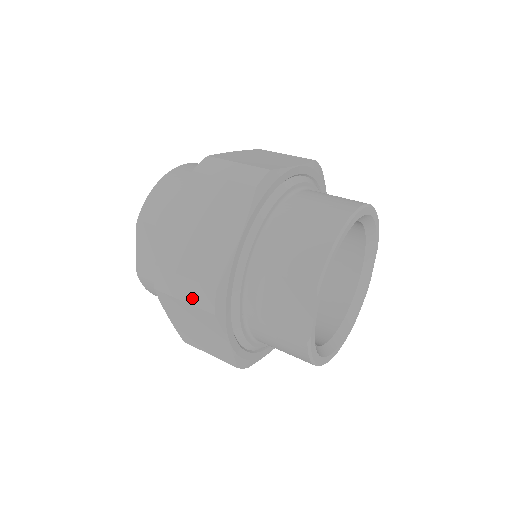
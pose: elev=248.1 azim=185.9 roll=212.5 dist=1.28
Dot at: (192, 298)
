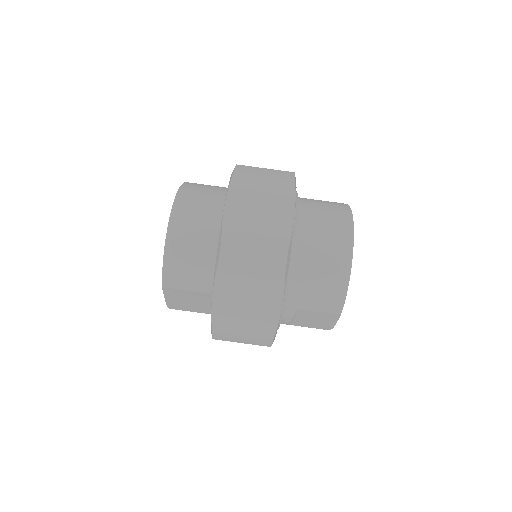
Dot at: (251, 343)
